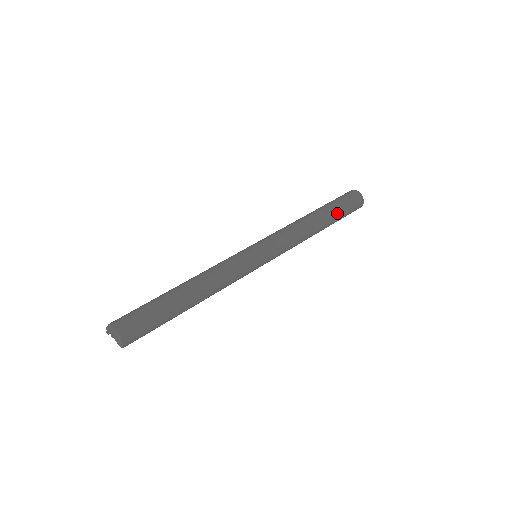
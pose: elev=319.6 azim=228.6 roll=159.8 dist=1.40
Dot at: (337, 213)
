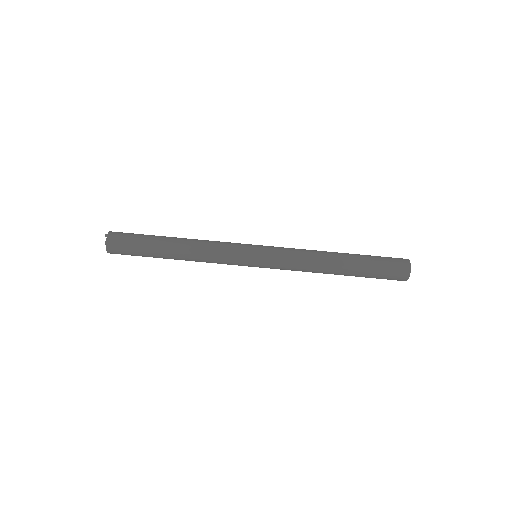
Dot at: (363, 274)
